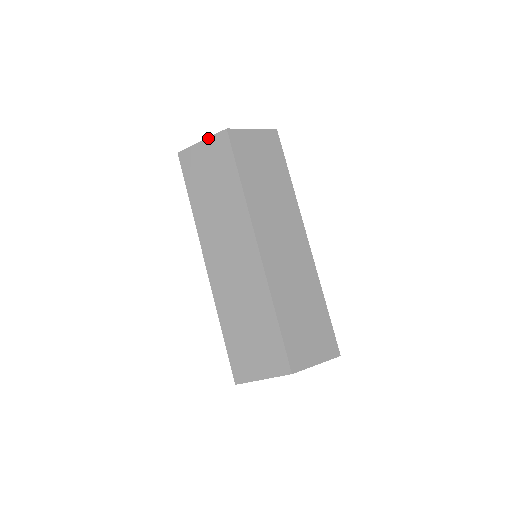
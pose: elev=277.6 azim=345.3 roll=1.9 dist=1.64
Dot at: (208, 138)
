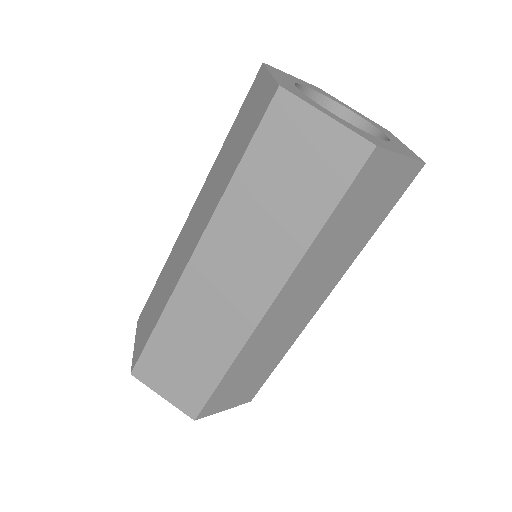
Dot at: (272, 76)
